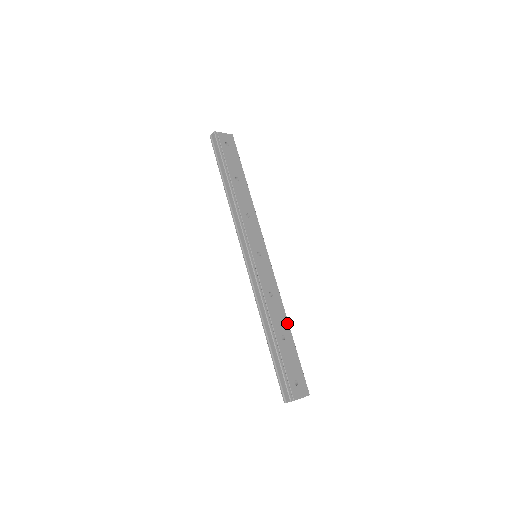
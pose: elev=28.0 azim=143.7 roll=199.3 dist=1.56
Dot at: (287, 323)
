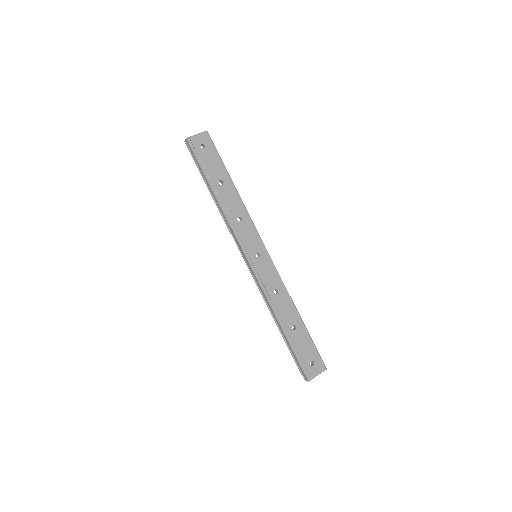
Dot at: (296, 312)
